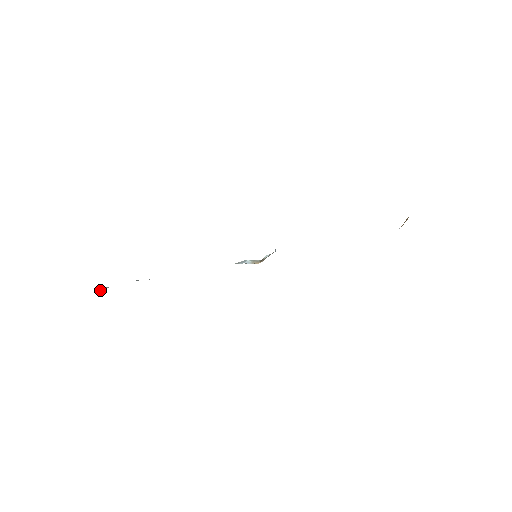
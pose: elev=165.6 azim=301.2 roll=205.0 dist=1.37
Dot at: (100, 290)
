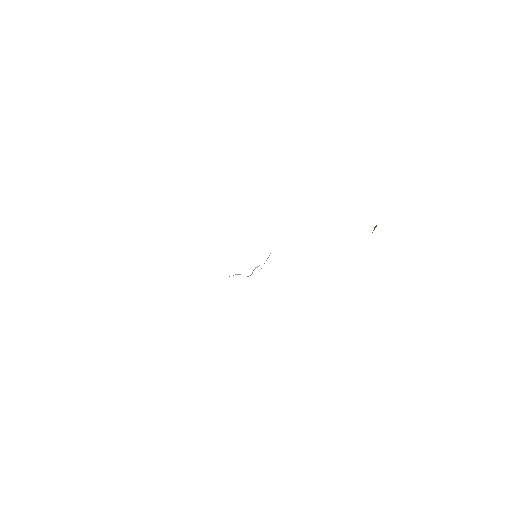
Dot at: occluded
